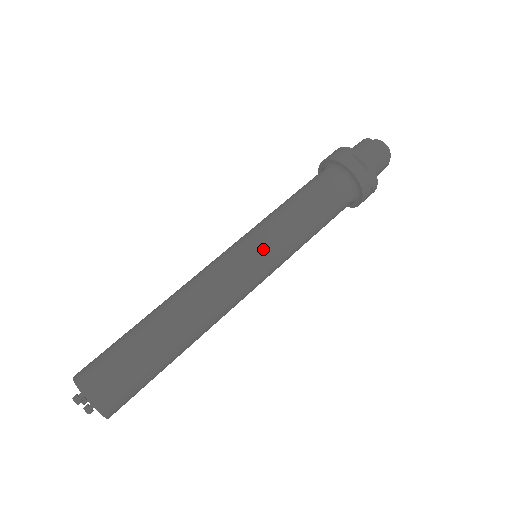
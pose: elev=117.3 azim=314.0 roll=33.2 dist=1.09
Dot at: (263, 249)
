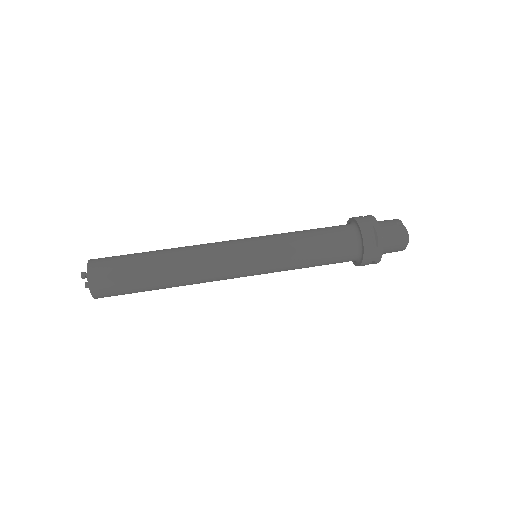
Dot at: (260, 256)
